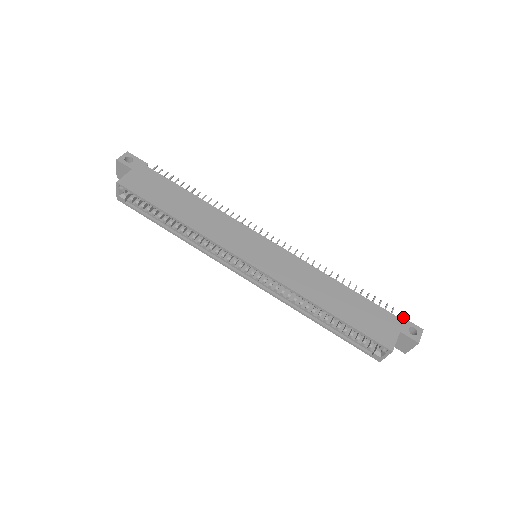
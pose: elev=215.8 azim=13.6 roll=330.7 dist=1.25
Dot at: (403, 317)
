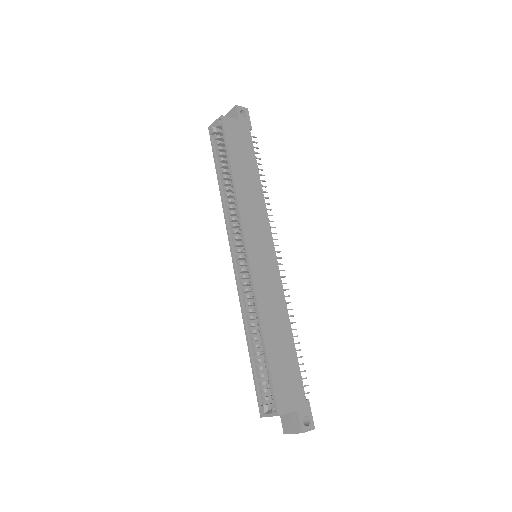
Dot at: occluded
